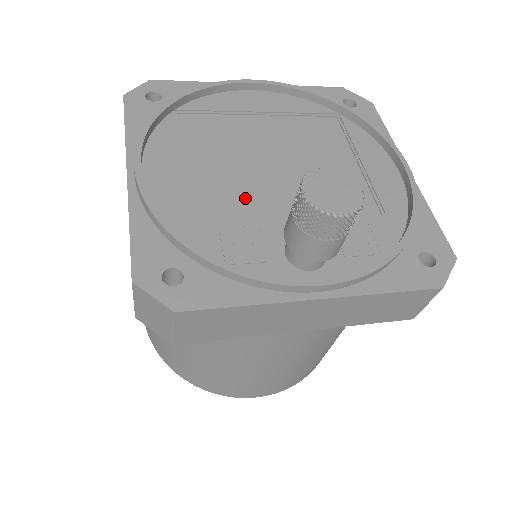
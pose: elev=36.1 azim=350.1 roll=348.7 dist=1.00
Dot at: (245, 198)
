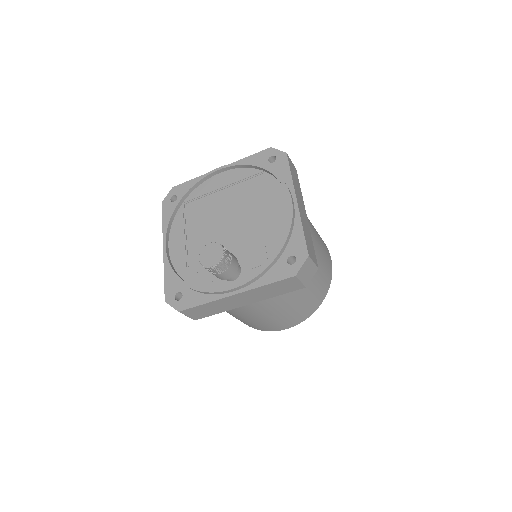
Dot at: occluded
